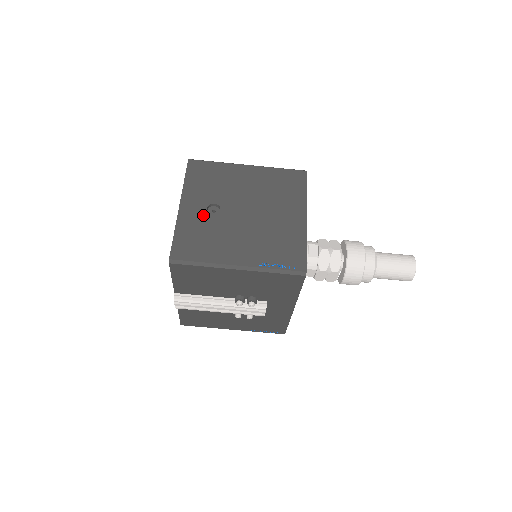
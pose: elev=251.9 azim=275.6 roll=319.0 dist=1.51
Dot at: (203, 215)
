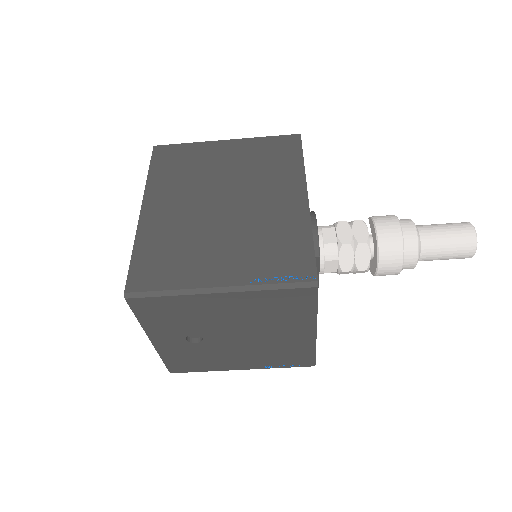
Dot at: (185, 345)
